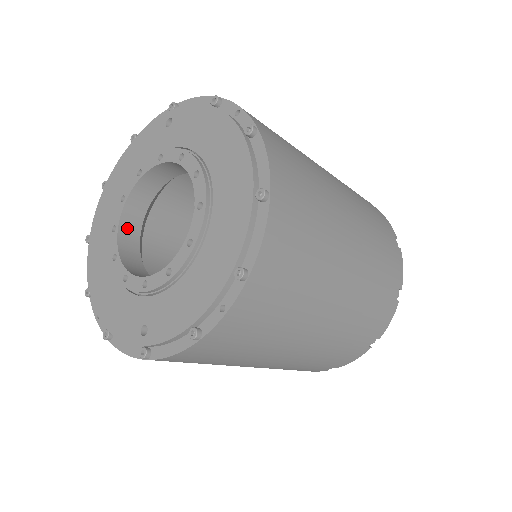
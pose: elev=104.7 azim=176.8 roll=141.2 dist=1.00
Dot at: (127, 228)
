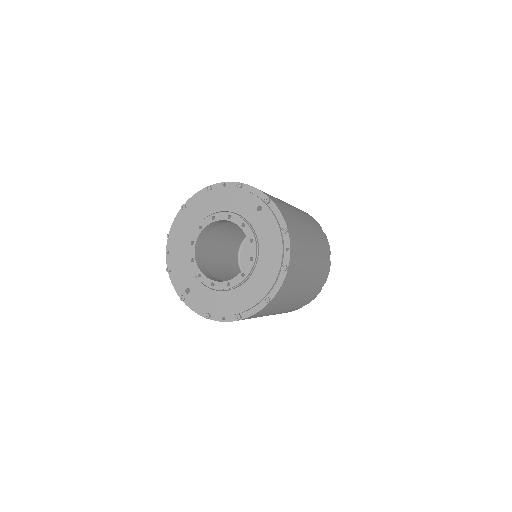
Dot at: (206, 230)
